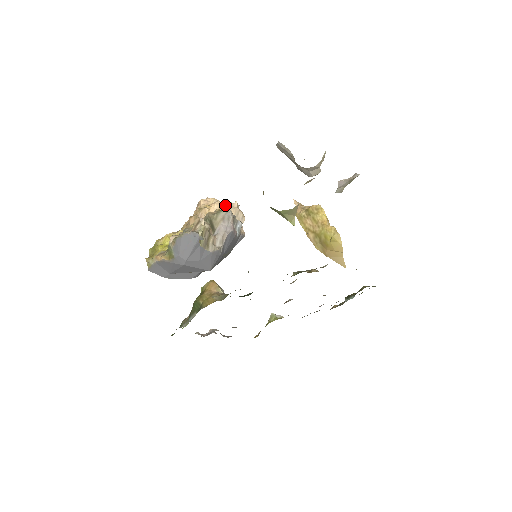
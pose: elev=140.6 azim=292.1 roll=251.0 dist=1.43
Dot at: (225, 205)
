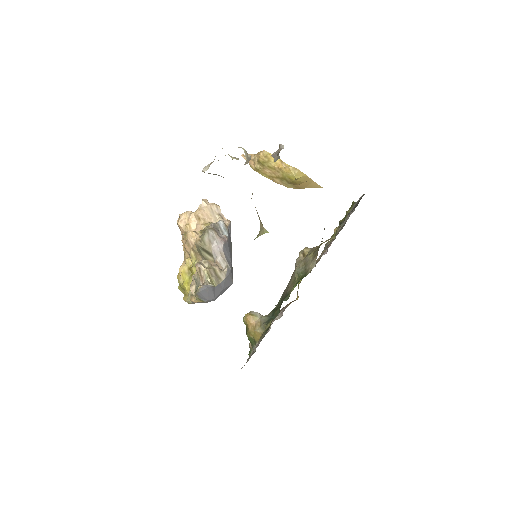
Dot at: (198, 214)
